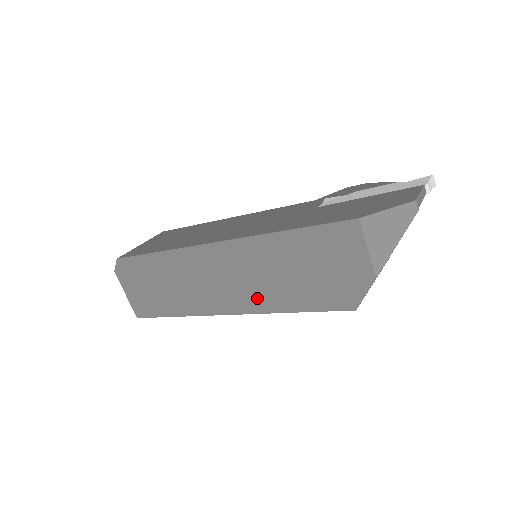
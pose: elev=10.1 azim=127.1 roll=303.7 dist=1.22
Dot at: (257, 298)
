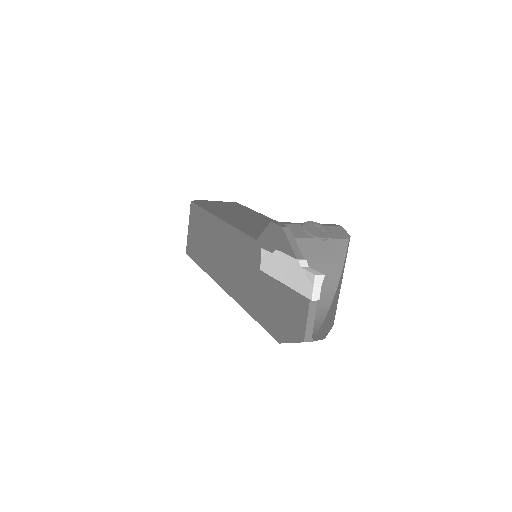
Dot at: occluded
